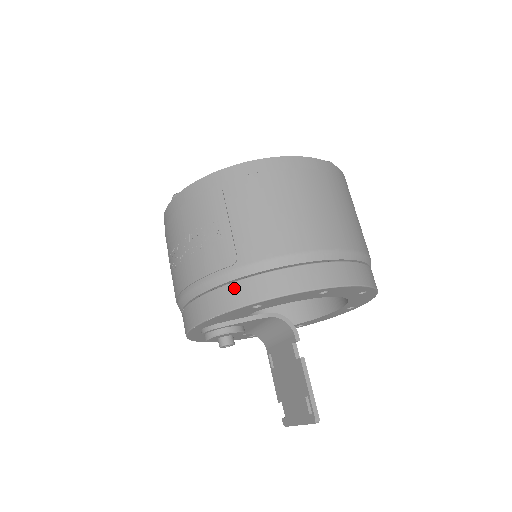
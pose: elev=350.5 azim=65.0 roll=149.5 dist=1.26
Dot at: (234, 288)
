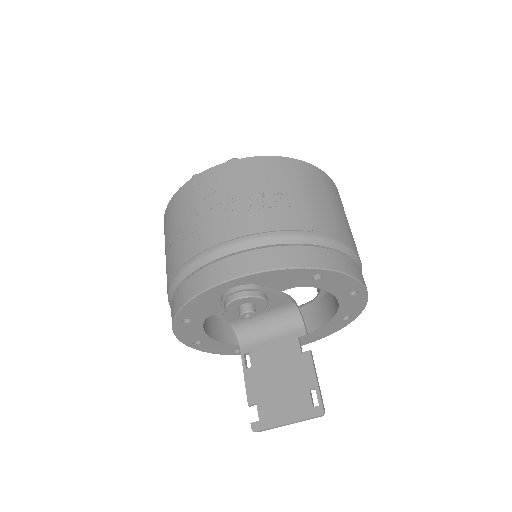
Dot at: (308, 250)
